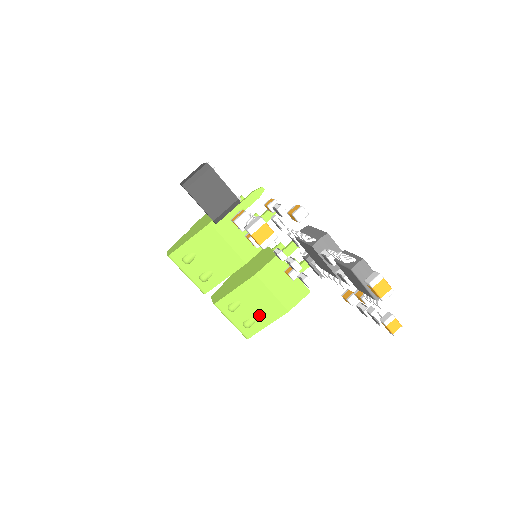
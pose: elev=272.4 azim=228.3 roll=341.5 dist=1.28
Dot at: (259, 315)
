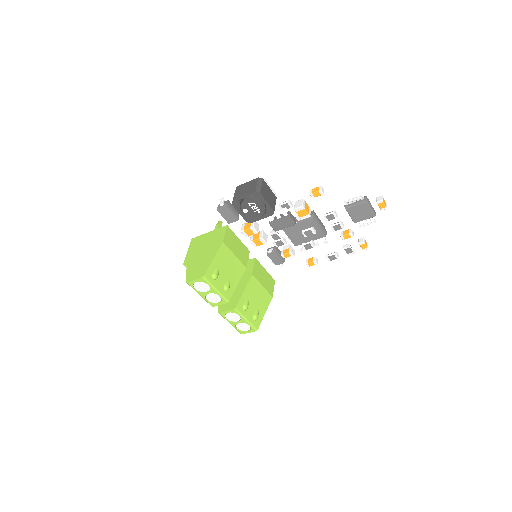
Dot at: (259, 307)
